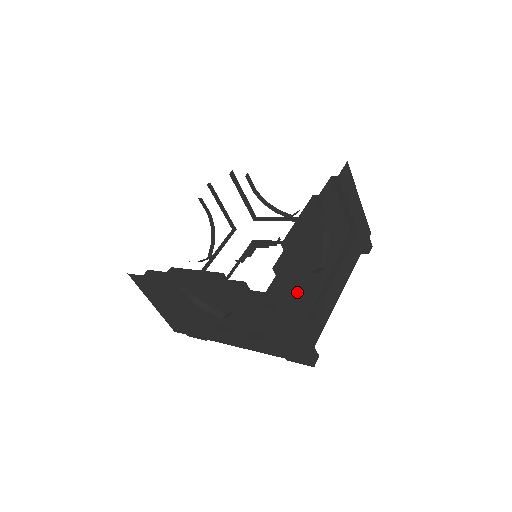
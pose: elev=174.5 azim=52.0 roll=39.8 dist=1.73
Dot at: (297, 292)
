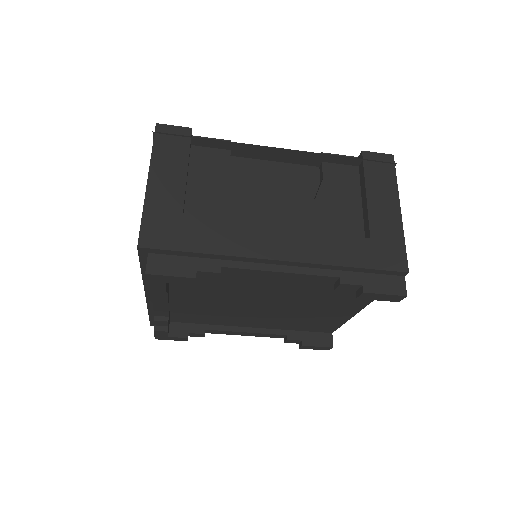
Dot at: occluded
